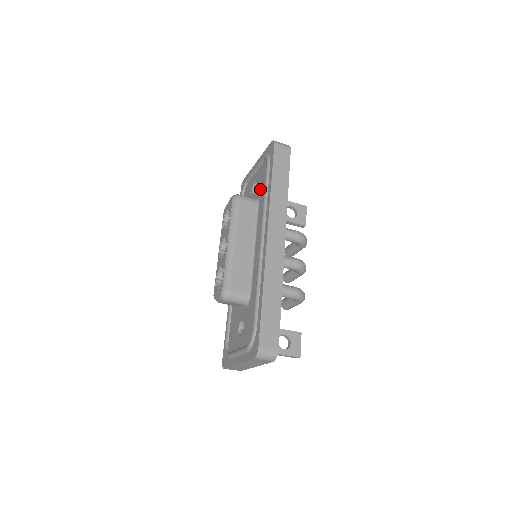
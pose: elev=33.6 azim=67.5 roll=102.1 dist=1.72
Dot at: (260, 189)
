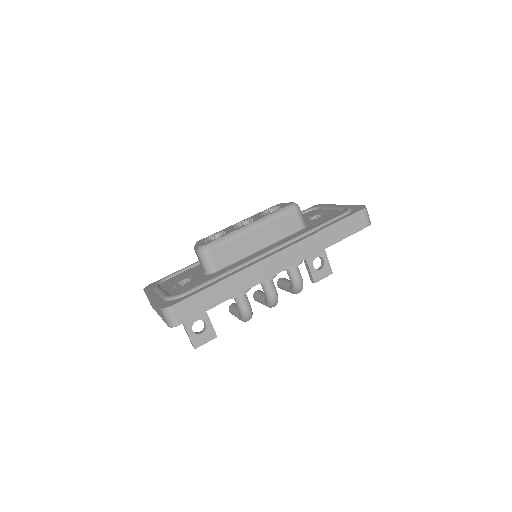
Dot at: (316, 222)
